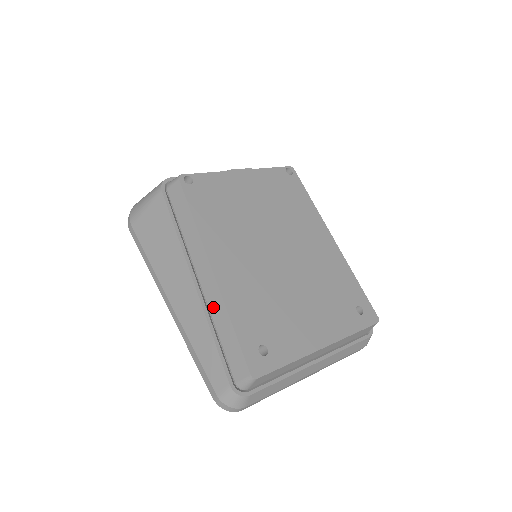
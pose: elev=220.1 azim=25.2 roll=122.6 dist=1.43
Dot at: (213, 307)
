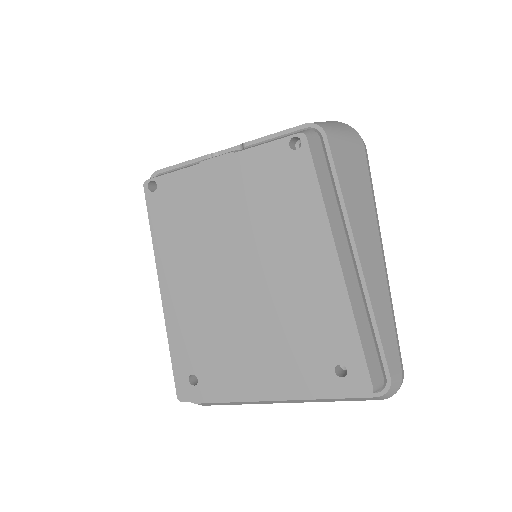
Dot at: occluded
